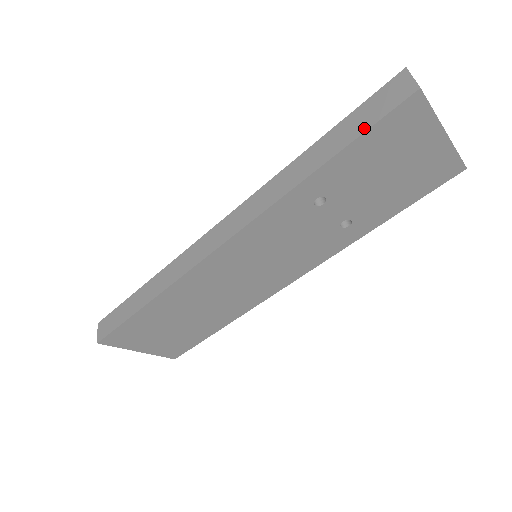
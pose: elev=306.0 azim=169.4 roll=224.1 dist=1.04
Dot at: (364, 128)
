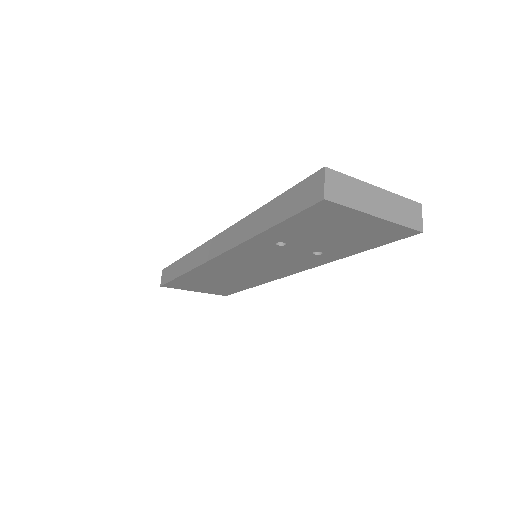
Dot at: (290, 213)
